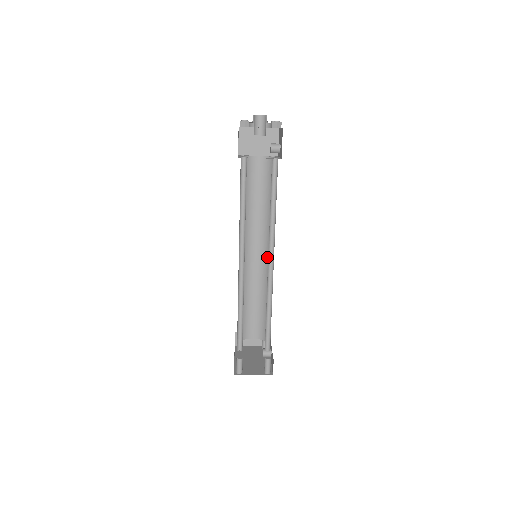
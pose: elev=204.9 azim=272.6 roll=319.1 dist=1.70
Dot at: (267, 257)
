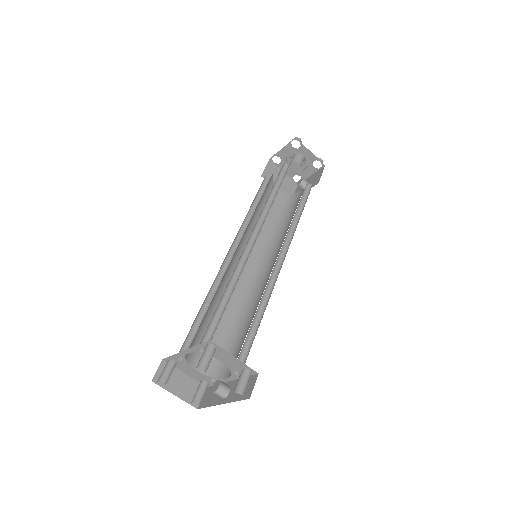
Dot at: (258, 273)
